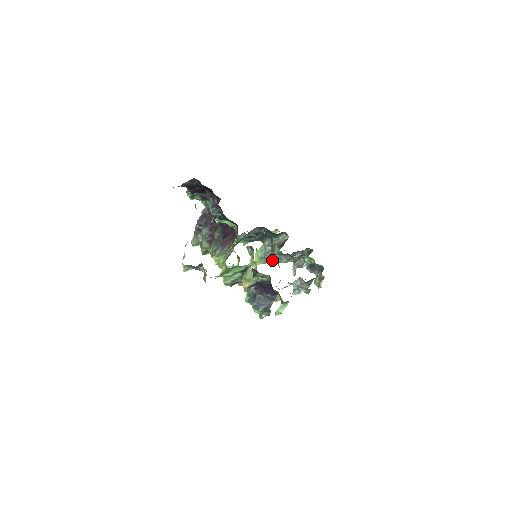
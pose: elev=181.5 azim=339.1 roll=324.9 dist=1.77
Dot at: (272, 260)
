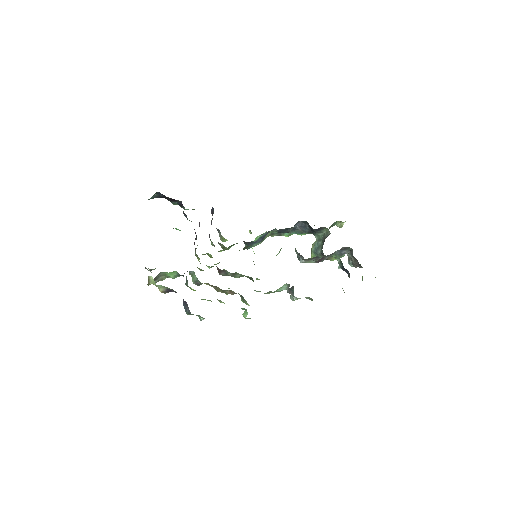
Dot at: (322, 256)
